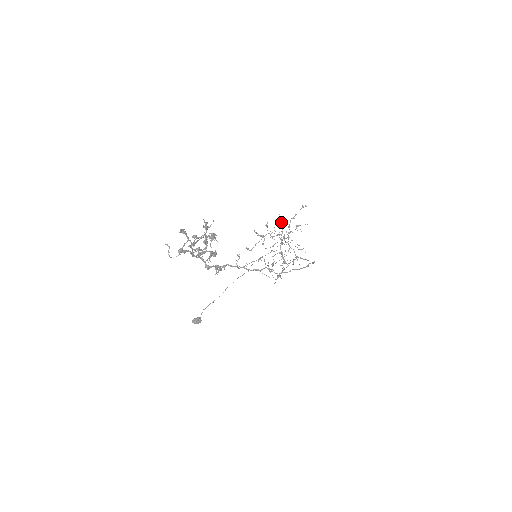
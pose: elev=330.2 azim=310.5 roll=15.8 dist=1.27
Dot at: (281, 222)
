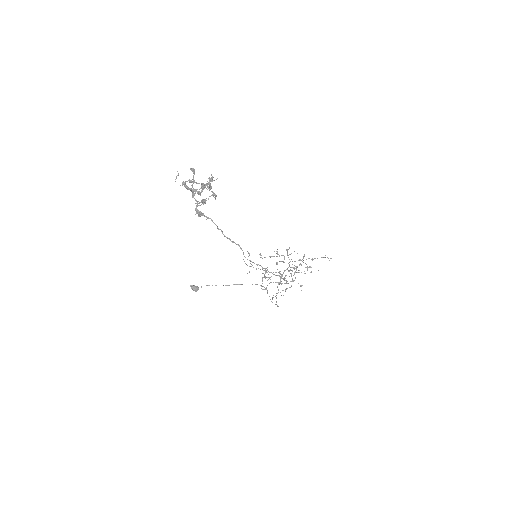
Dot at: occluded
